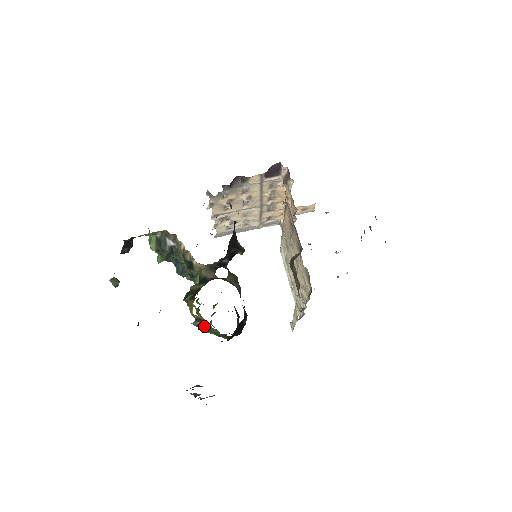
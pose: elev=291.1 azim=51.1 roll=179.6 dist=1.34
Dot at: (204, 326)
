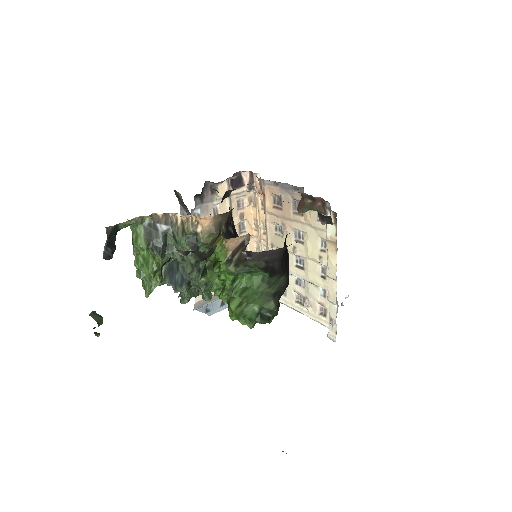
Dot at: (240, 293)
